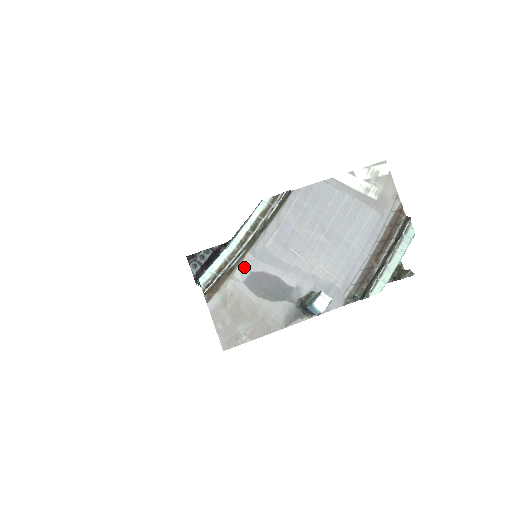
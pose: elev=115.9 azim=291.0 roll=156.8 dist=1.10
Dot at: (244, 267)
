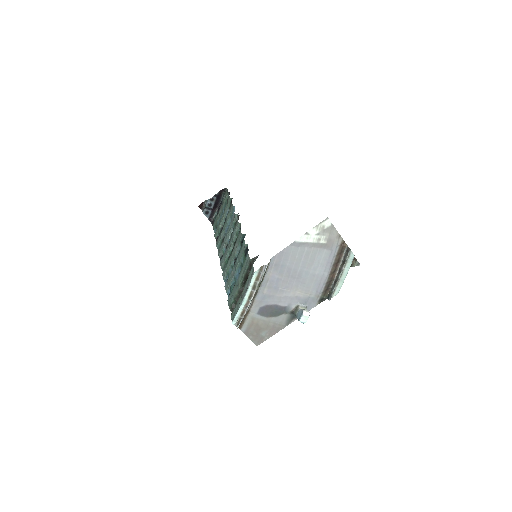
Dot at: (255, 307)
